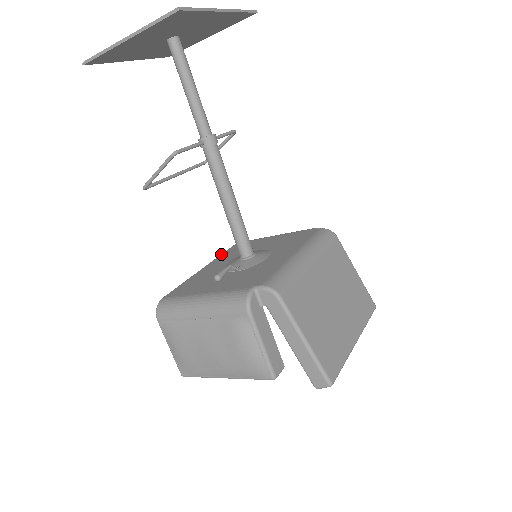
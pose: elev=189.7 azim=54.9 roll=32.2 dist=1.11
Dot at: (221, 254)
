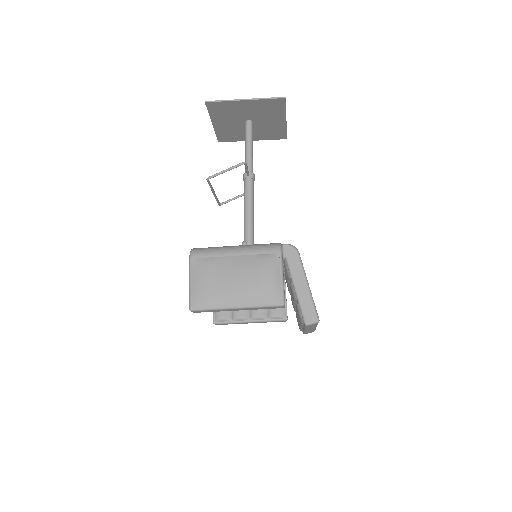
Dot at: occluded
